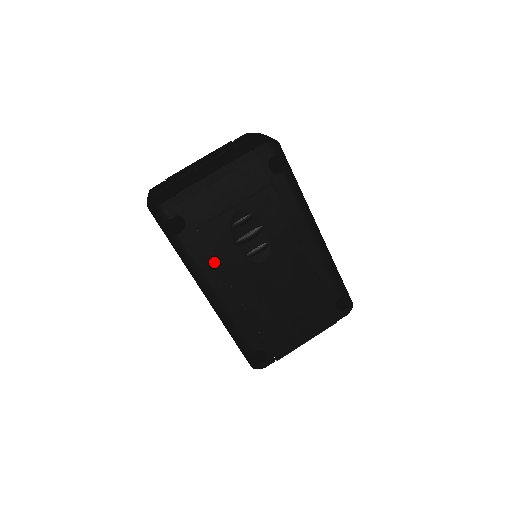
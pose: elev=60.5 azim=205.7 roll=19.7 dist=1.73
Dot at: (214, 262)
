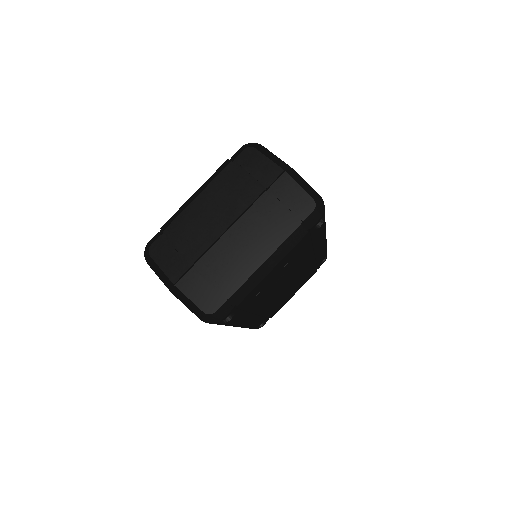
Dot at: (249, 312)
